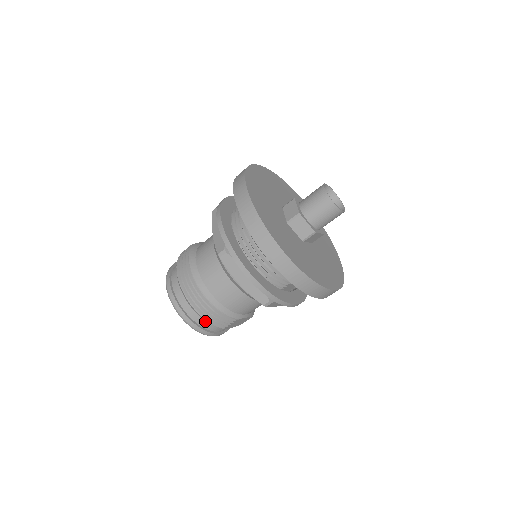
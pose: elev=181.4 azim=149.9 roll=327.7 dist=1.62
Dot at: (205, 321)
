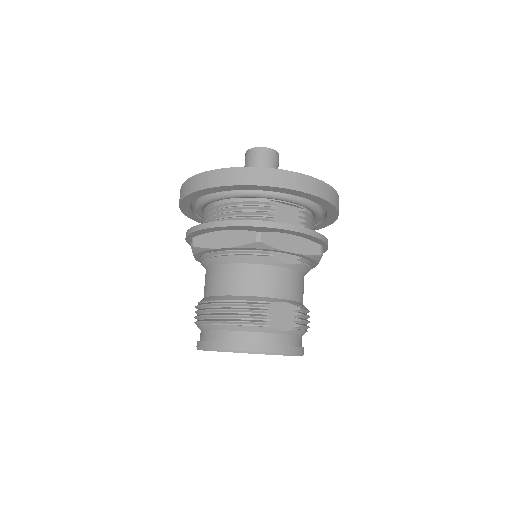
Dot at: (241, 332)
